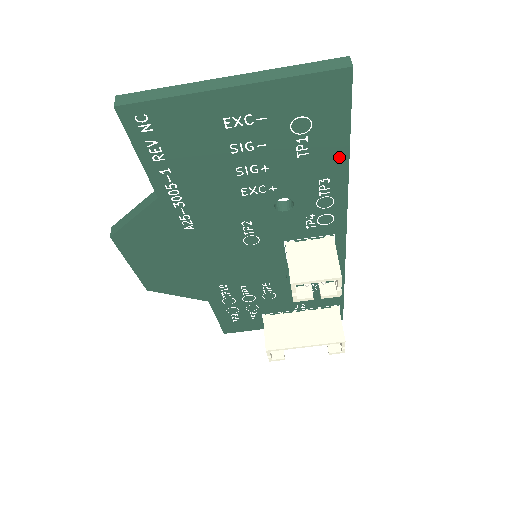
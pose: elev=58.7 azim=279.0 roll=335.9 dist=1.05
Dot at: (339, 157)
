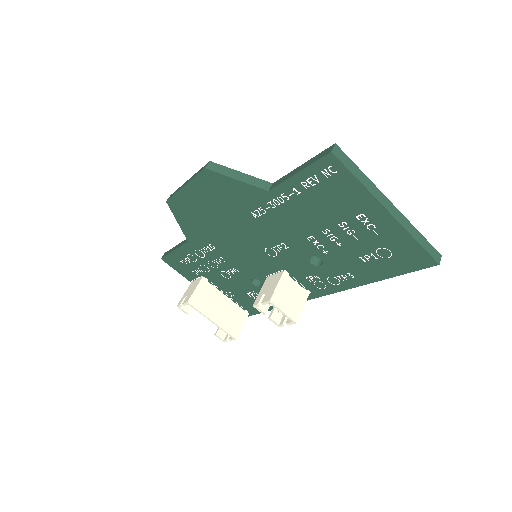
Dot at: (373, 277)
